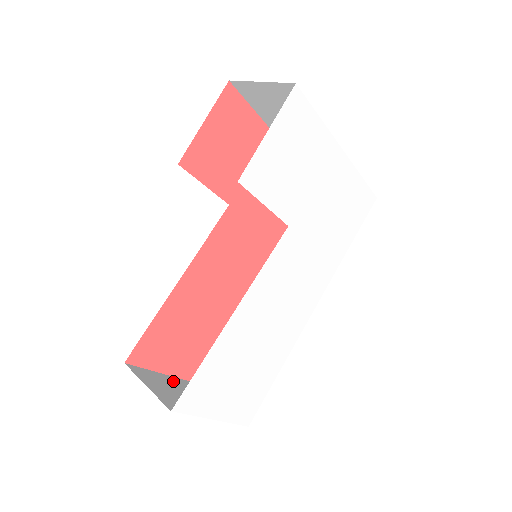
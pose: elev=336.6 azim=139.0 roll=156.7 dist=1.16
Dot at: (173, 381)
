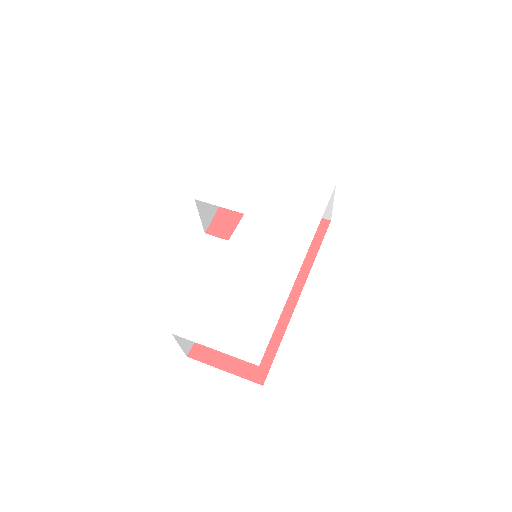
Dot at: occluded
